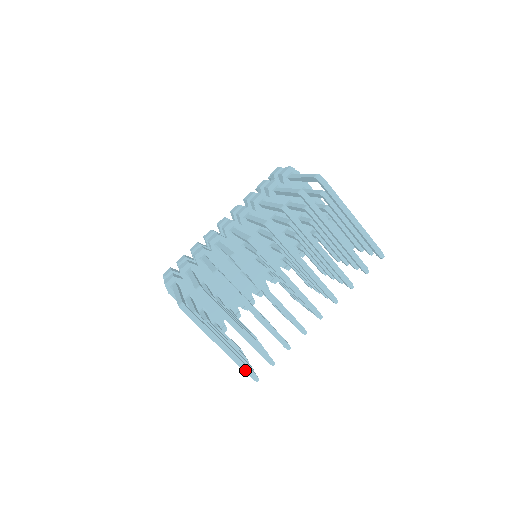
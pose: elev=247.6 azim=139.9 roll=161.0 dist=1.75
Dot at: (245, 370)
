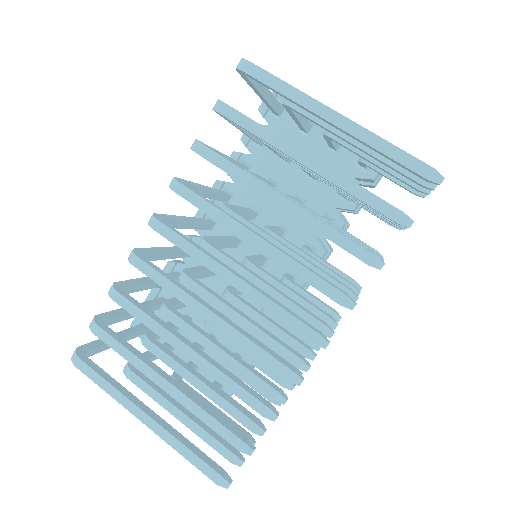
Dot at: (197, 465)
